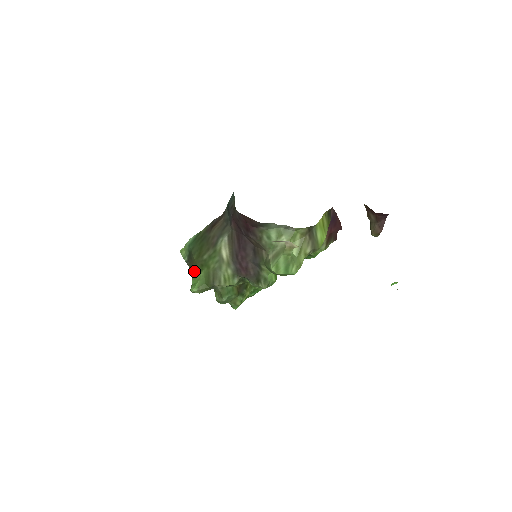
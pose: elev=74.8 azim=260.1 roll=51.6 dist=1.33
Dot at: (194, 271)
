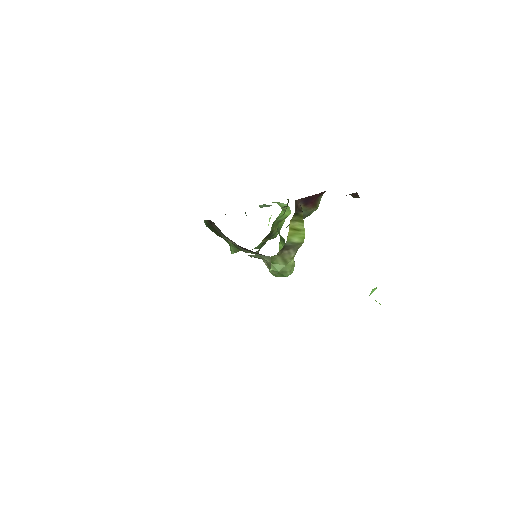
Dot at: occluded
